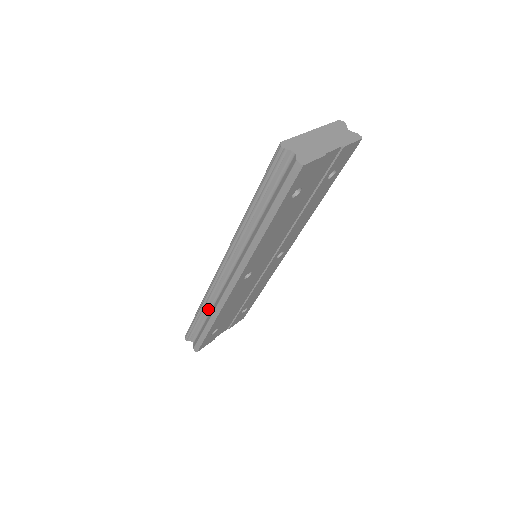
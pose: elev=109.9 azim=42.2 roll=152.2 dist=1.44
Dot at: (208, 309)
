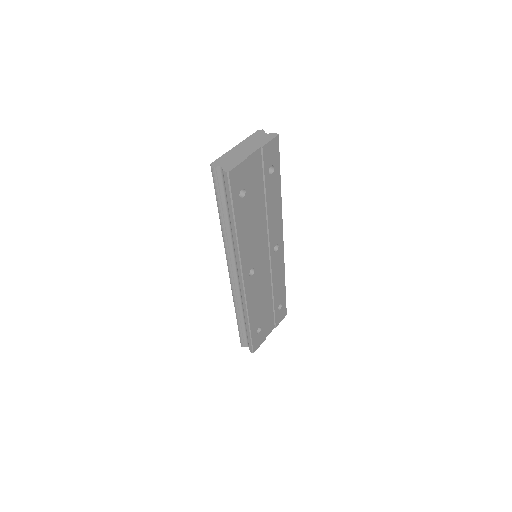
Dot at: (241, 313)
